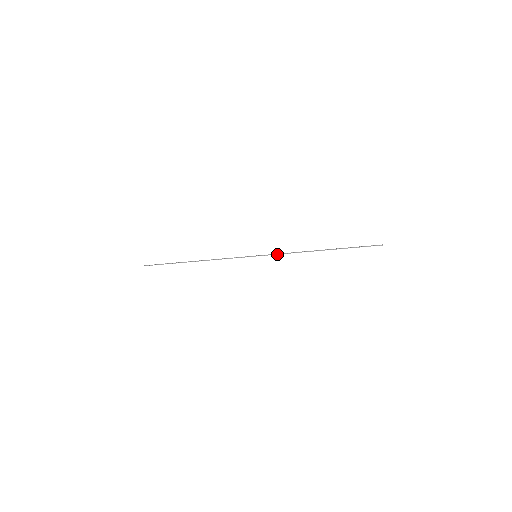
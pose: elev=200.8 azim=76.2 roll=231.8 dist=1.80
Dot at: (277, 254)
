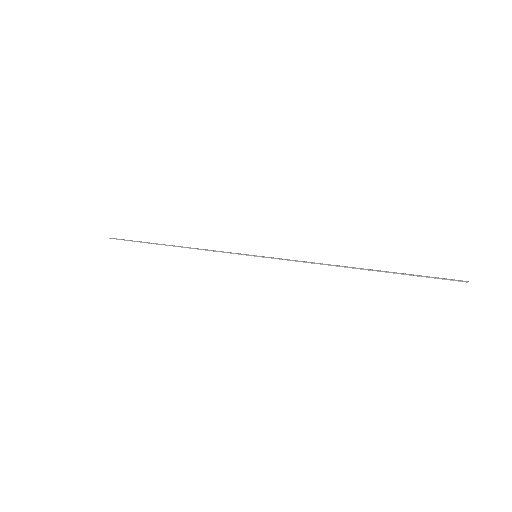
Dot at: (287, 259)
